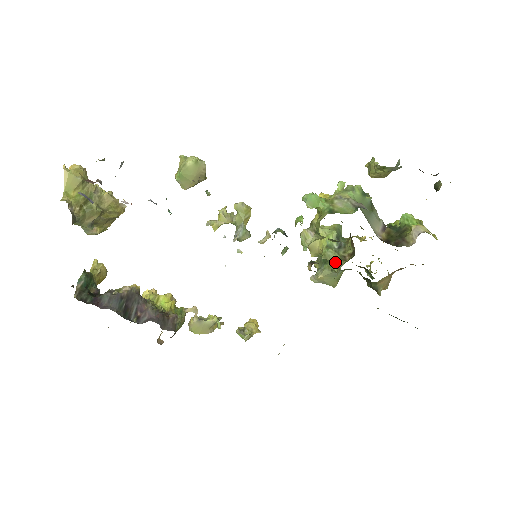
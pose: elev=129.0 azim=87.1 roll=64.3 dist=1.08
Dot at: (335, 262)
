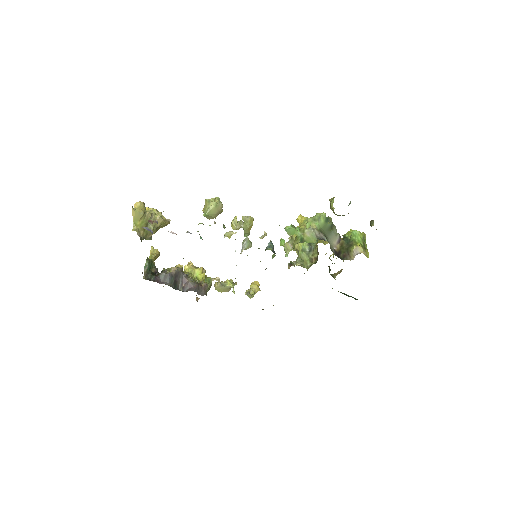
Dot at: (306, 262)
